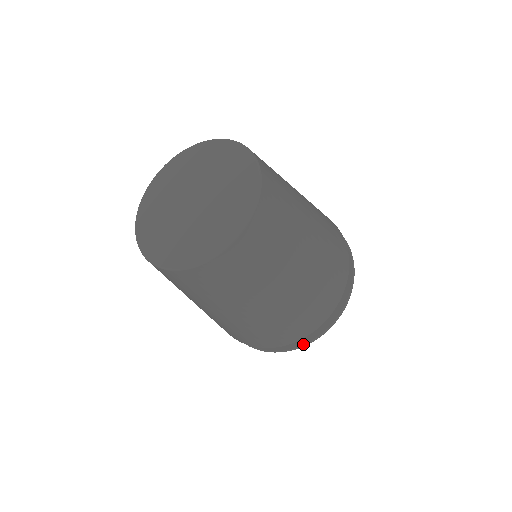
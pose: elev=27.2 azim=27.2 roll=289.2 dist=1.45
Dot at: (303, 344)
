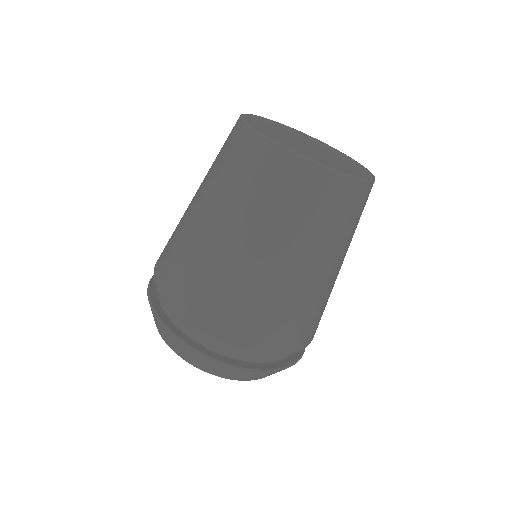
Dot at: (243, 366)
